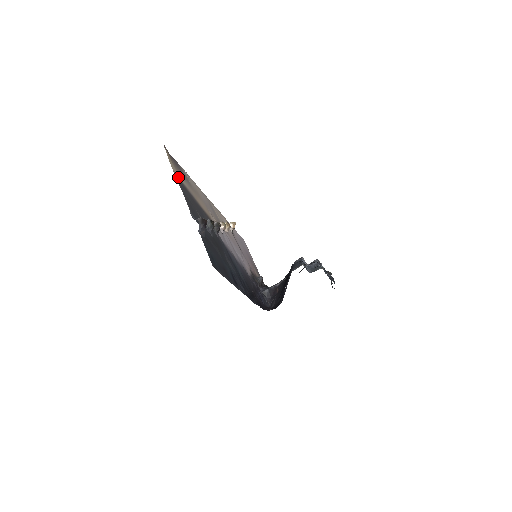
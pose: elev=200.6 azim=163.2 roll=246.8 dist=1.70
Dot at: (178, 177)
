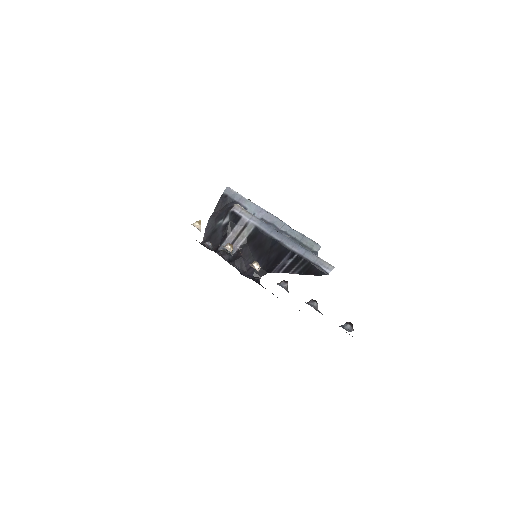
Dot at: occluded
